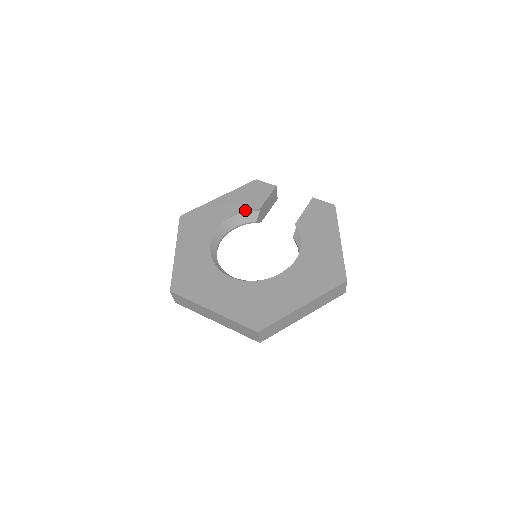
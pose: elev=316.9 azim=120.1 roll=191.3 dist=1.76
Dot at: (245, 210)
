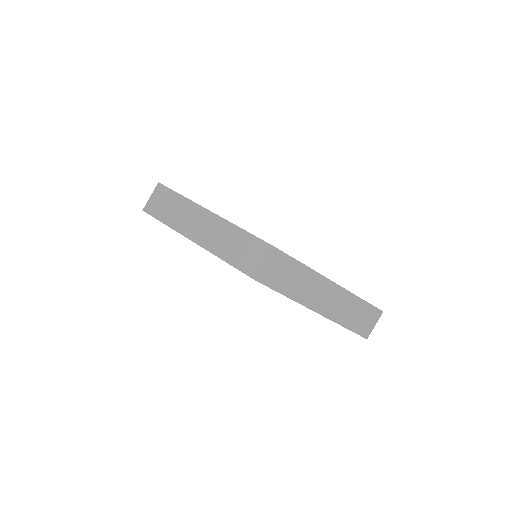
Dot at: occluded
